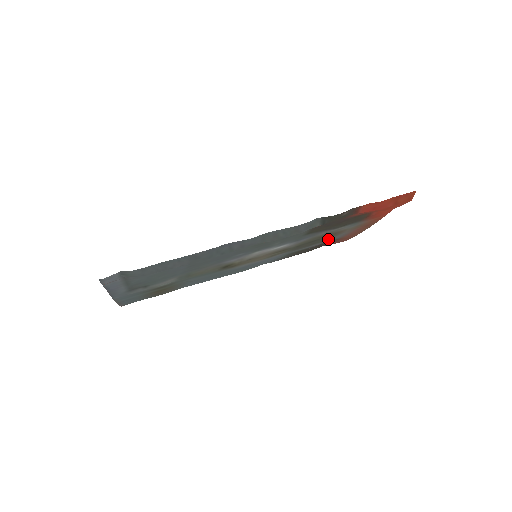
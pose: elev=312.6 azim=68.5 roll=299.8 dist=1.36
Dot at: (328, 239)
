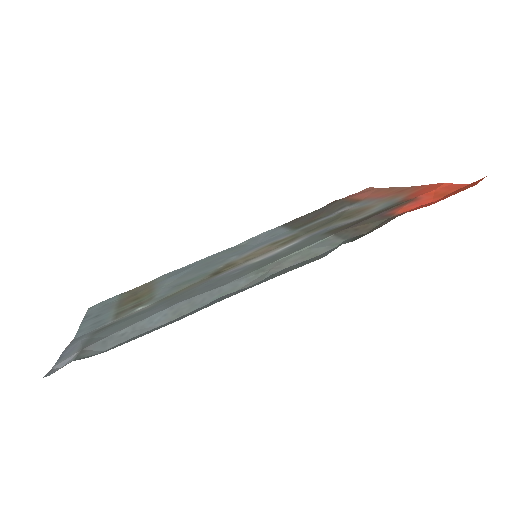
Dot at: (347, 210)
